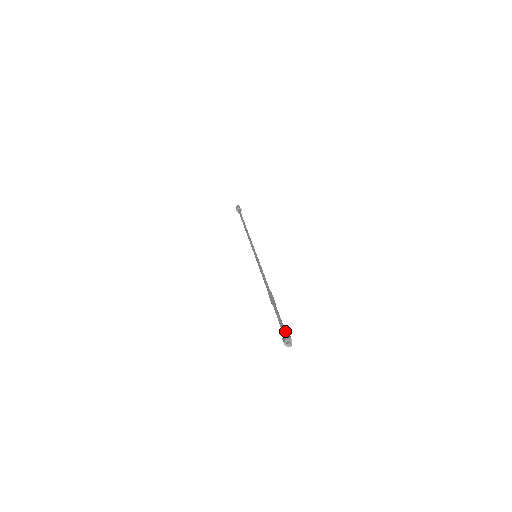
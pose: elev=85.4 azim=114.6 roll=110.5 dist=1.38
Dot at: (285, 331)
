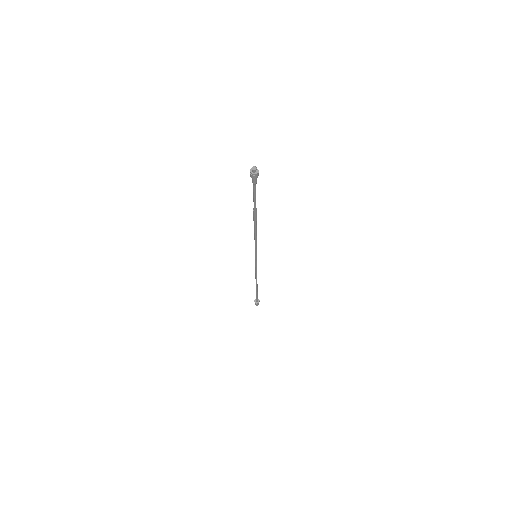
Dot at: occluded
